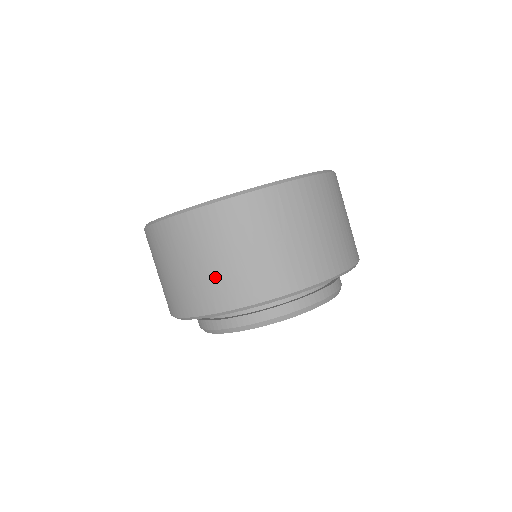
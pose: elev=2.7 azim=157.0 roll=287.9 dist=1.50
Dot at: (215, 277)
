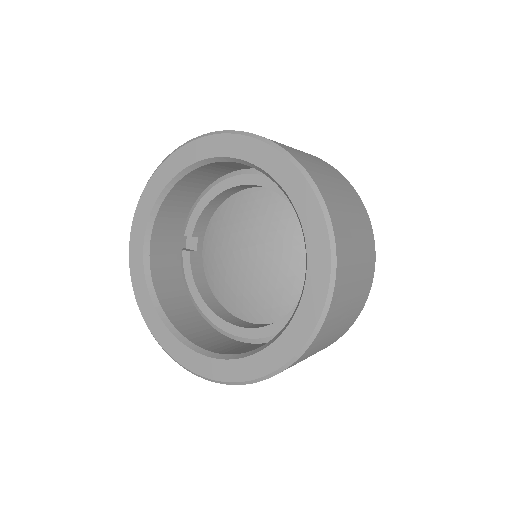
Dot at: occluded
